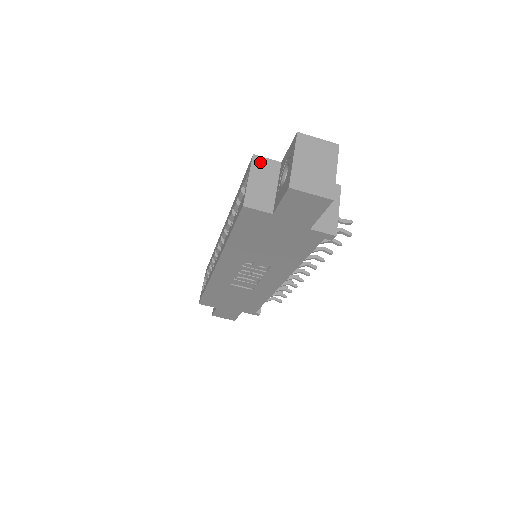
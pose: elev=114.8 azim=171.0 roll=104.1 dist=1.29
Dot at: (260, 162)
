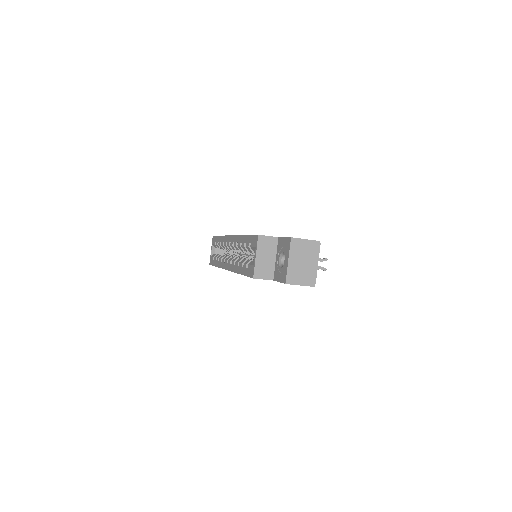
Dot at: (263, 240)
